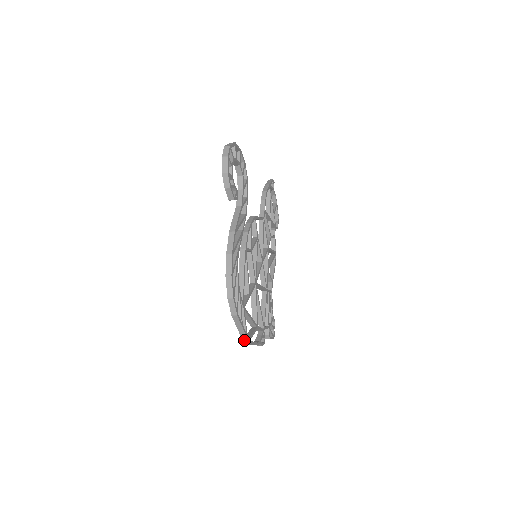
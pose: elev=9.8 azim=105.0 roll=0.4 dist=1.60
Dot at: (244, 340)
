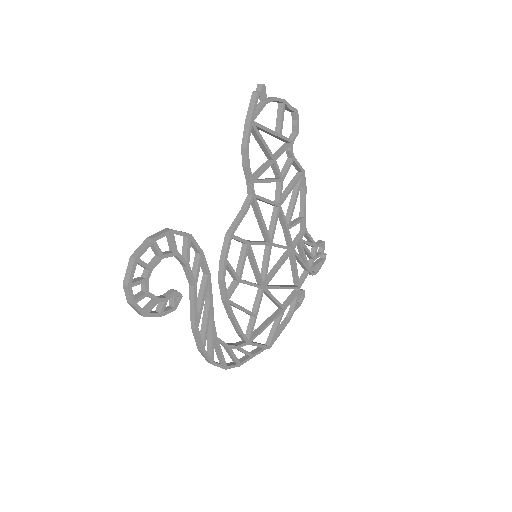
Dot at: (265, 348)
